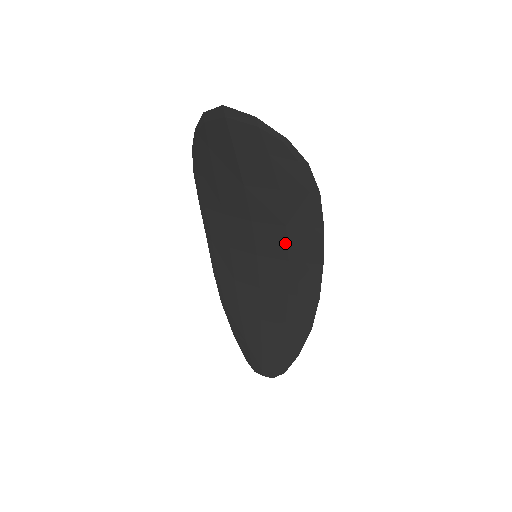
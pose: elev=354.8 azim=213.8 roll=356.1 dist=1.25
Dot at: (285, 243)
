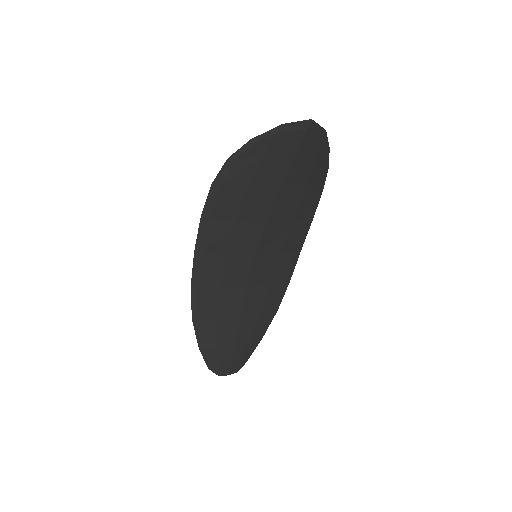
Dot at: (284, 238)
